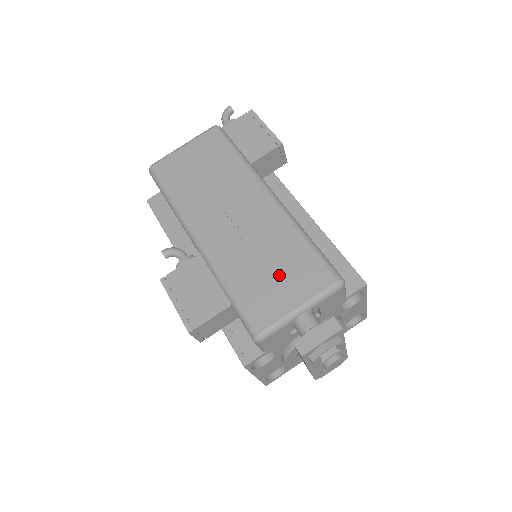
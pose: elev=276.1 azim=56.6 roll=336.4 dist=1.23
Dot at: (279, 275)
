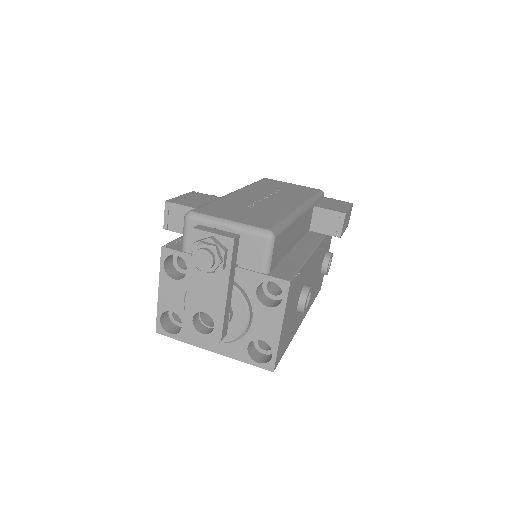
Dot at: (245, 213)
